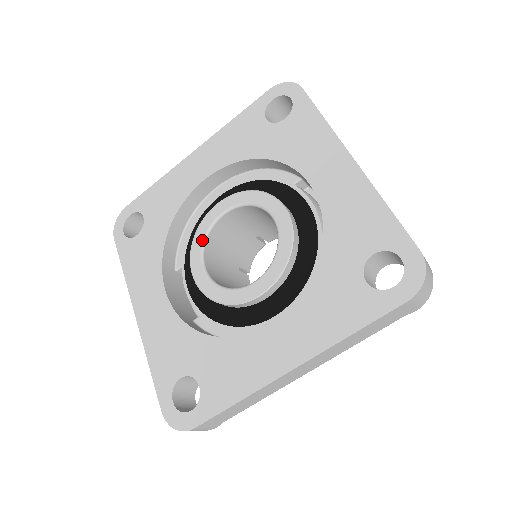
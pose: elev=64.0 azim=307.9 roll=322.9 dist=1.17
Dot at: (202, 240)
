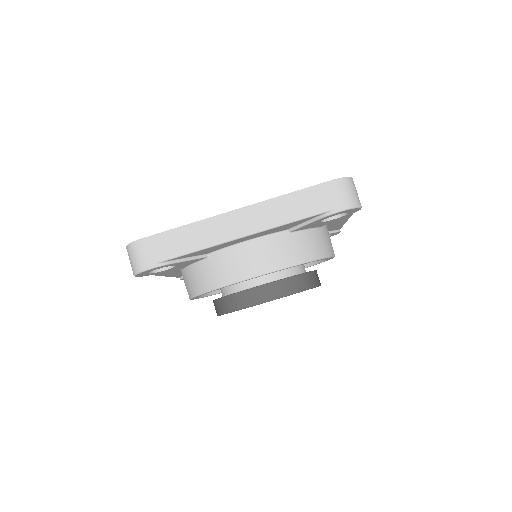
Dot at: occluded
